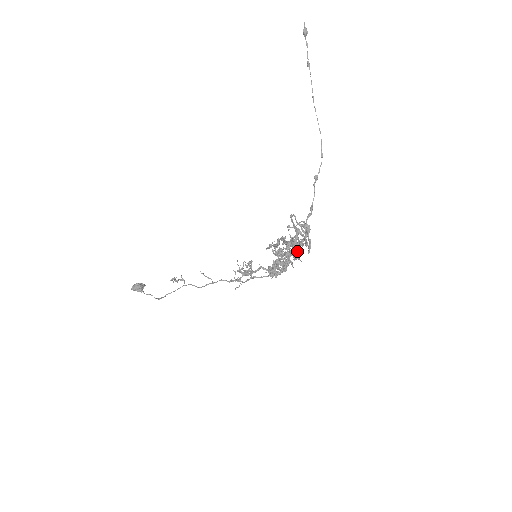
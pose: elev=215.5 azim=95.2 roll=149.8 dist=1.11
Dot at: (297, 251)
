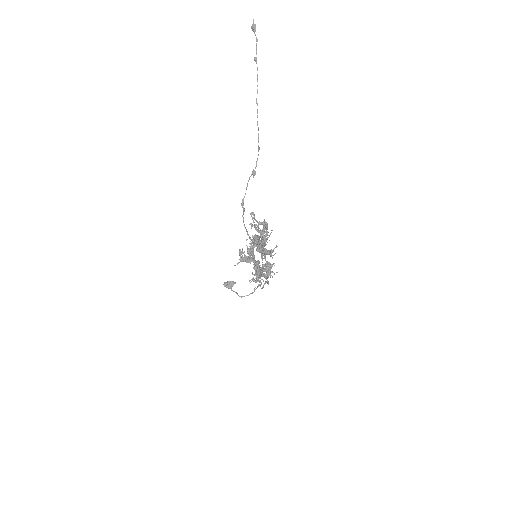
Dot at: occluded
